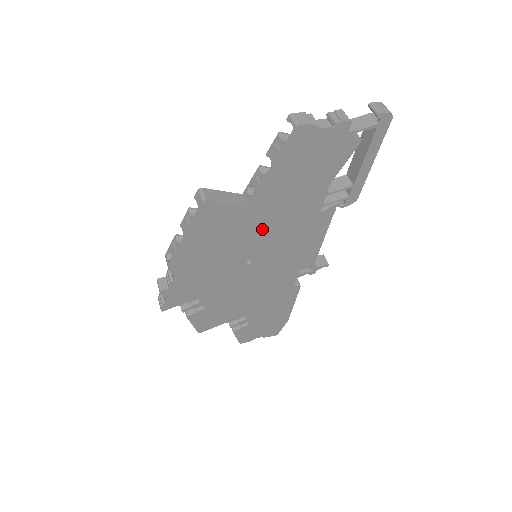
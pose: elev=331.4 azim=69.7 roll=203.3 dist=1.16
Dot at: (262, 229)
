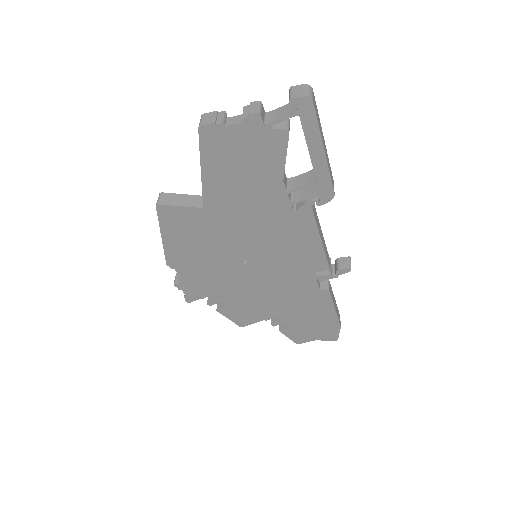
Dot at: (236, 230)
